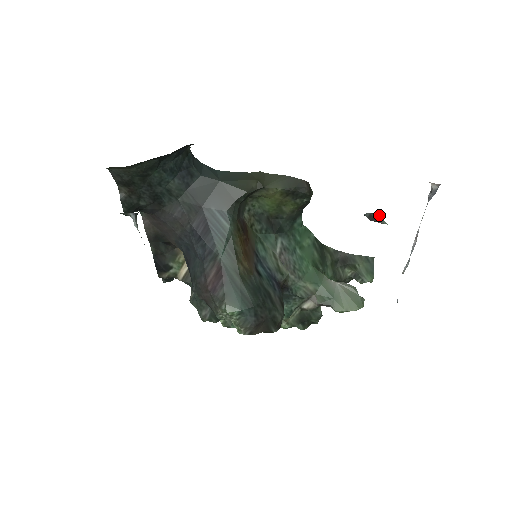
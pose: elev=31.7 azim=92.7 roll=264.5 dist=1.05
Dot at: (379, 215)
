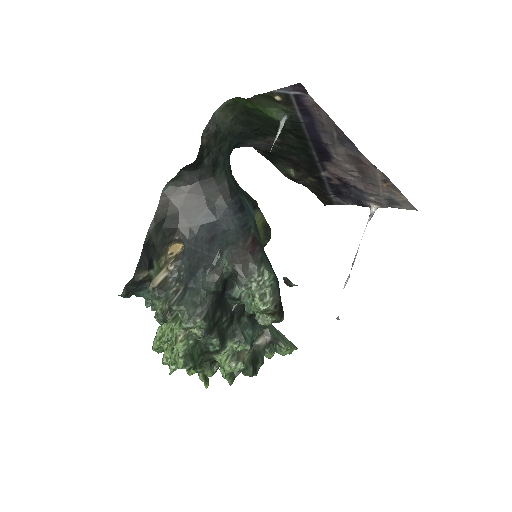
Dot at: (290, 281)
